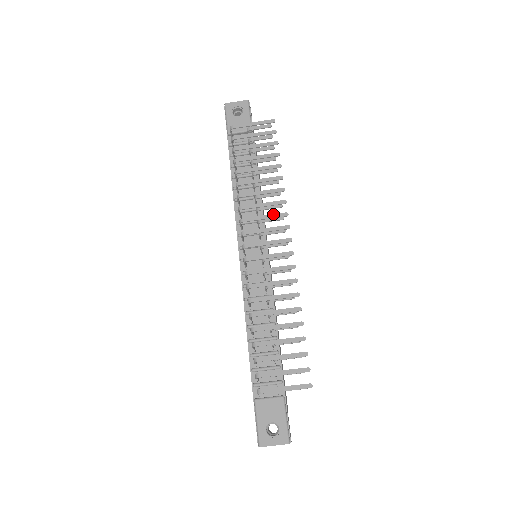
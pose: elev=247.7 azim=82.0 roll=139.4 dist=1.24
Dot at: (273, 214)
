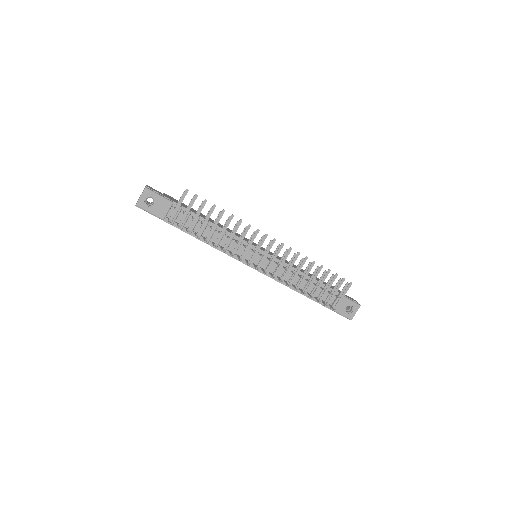
Dot at: (252, 238)
